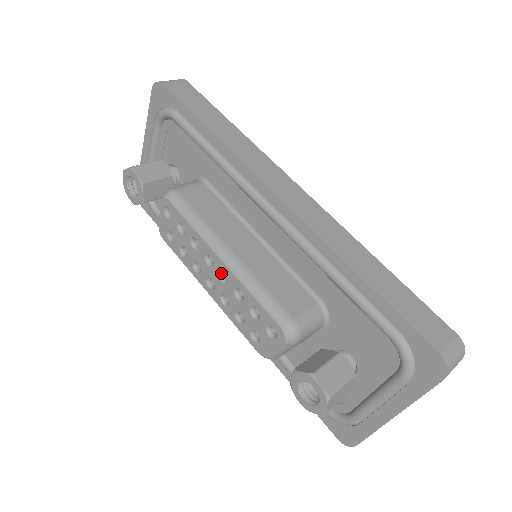
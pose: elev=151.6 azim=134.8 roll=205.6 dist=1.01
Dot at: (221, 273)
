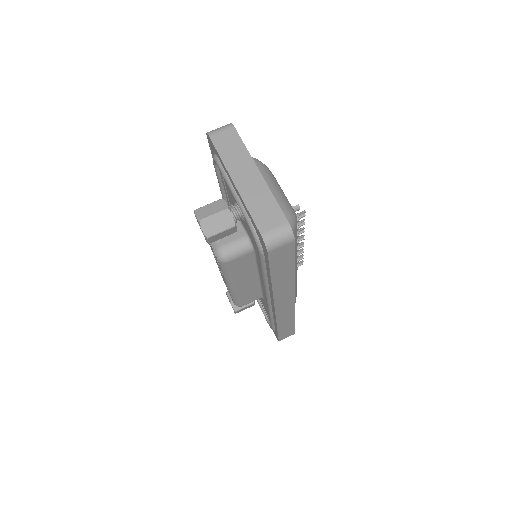
Dot at: occluded
